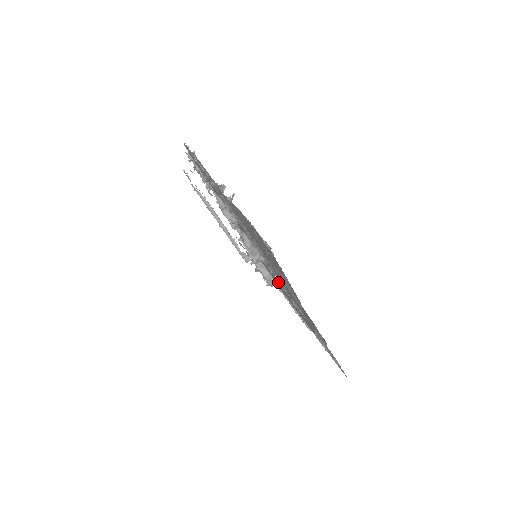
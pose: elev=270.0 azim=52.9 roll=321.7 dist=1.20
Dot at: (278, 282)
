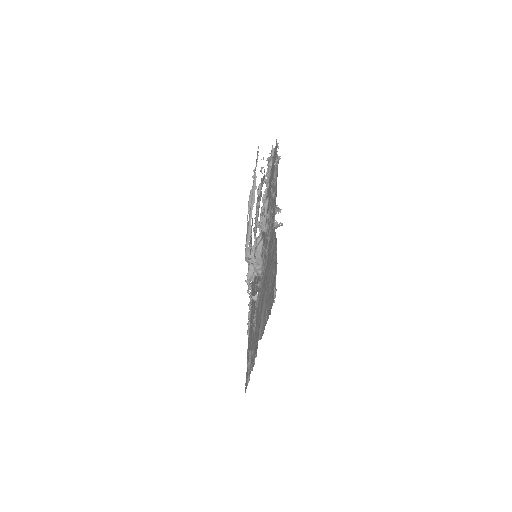
Dot at: (256, 296)
